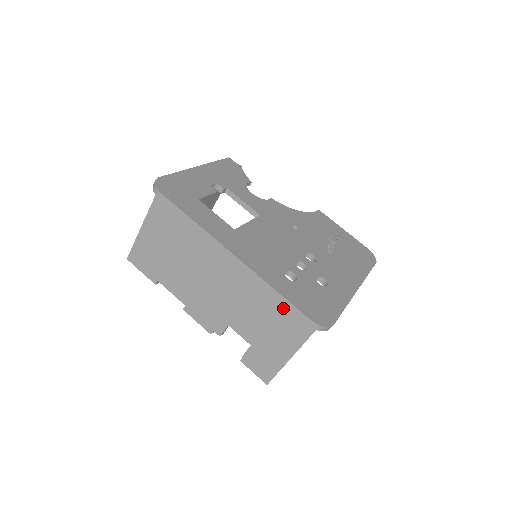
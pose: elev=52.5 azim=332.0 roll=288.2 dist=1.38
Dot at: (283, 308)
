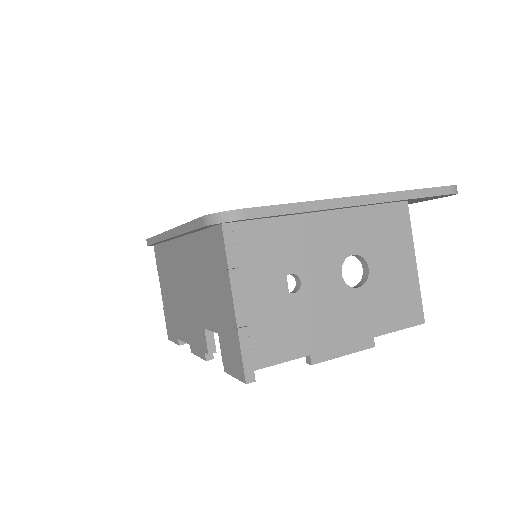
Dot at: (205, 243)
